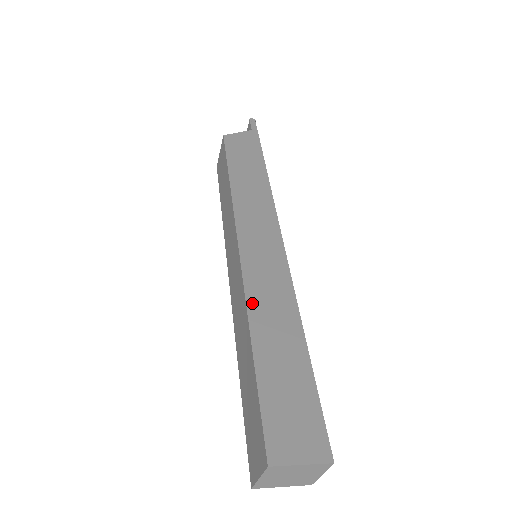
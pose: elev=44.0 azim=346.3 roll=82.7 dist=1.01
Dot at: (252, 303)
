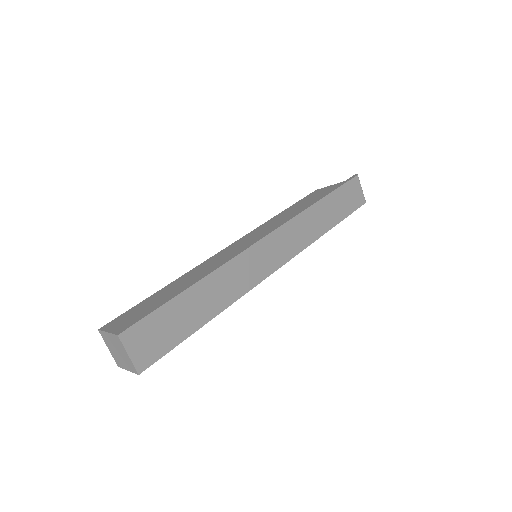
Dot at: (195, 269)
